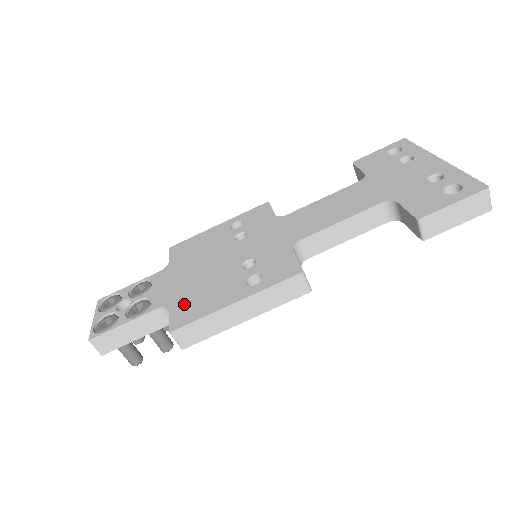
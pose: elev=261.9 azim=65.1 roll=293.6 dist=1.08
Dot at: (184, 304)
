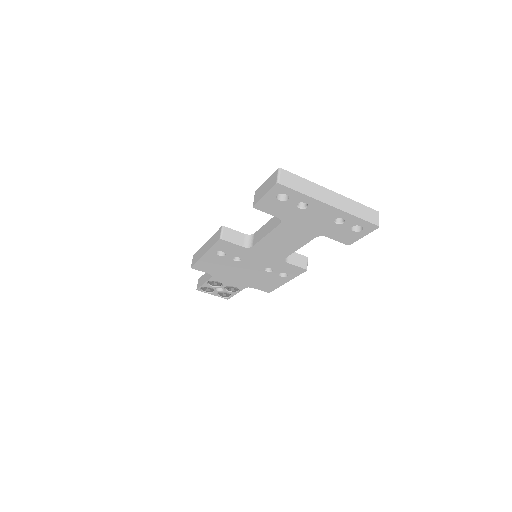
Dot at: (258, 286)
